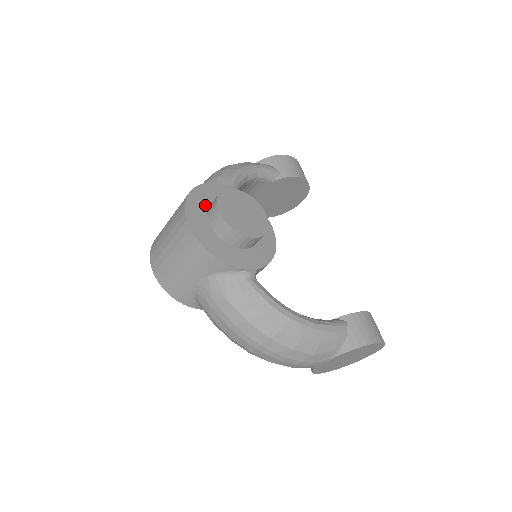
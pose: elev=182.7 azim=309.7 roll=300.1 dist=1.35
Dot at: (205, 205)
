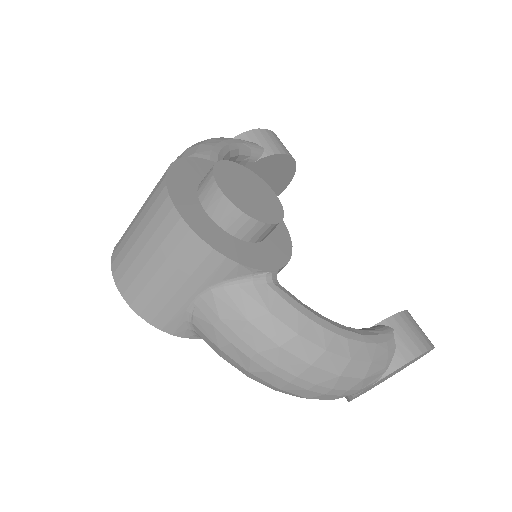
Dot at: (192, 185)
